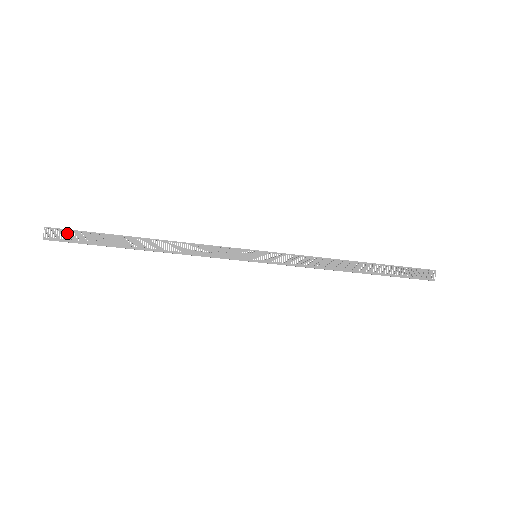
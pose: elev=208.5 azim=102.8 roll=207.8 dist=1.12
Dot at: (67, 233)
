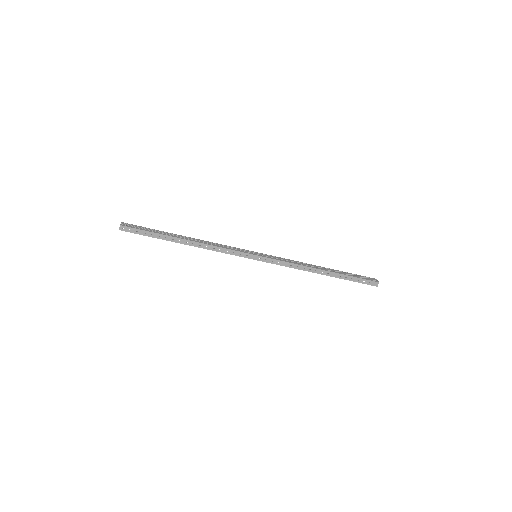
Dot at: (135, 226)
